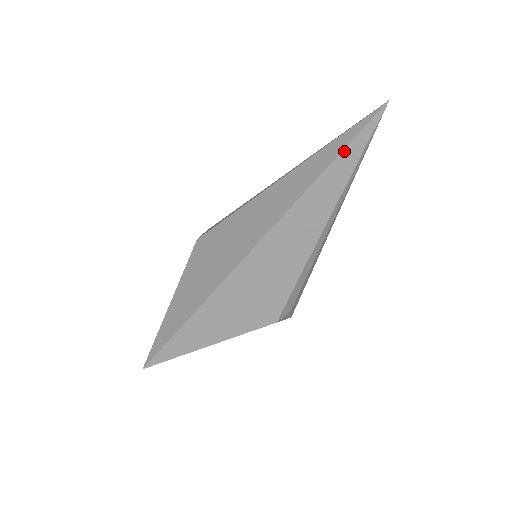
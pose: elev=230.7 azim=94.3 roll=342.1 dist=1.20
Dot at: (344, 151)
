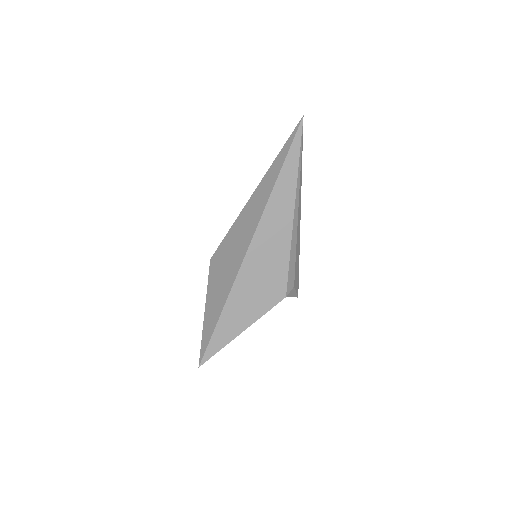
Dot at: (287, 156)
